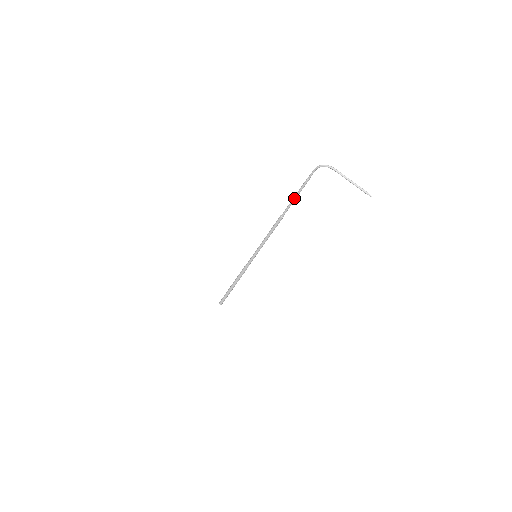
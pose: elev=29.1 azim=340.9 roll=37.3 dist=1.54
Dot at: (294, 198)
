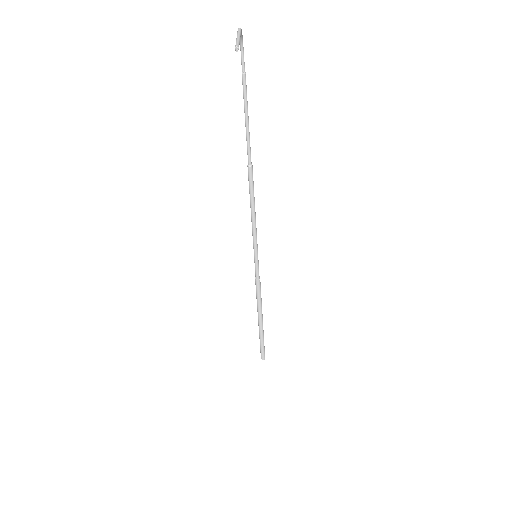
Dot at: (245, 120)
